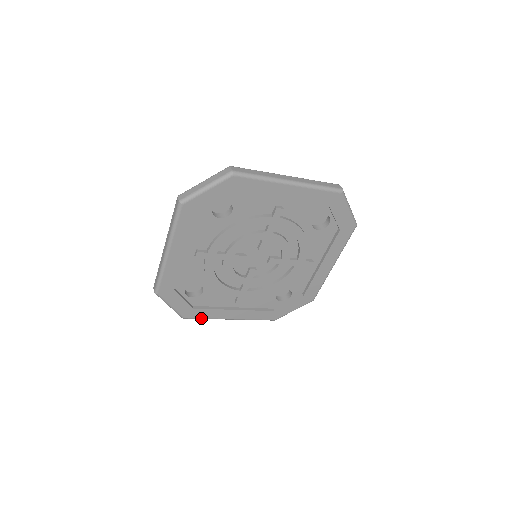
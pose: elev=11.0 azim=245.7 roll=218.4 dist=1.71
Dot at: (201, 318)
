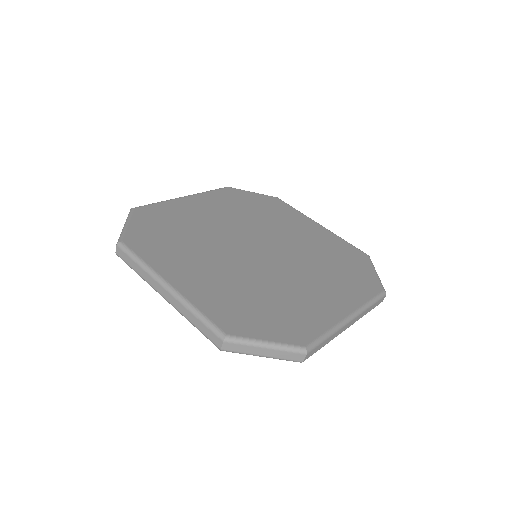
Dot at: occluded
